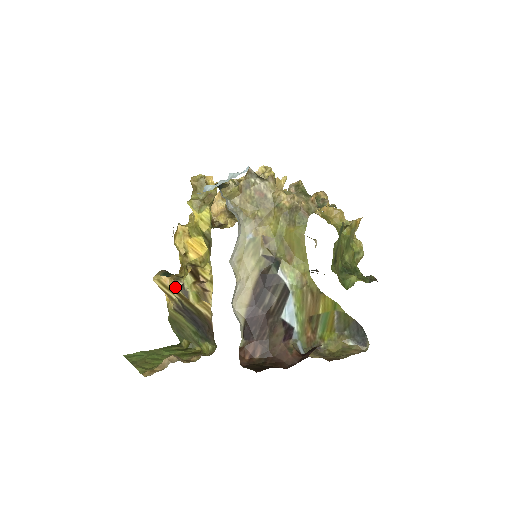
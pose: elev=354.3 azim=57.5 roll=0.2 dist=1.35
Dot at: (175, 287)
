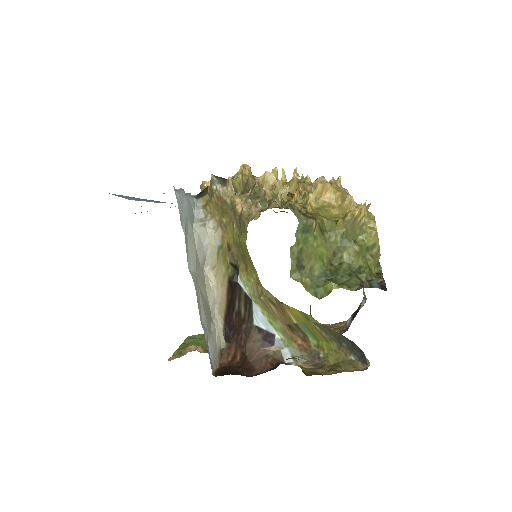
Dot at: occluded
